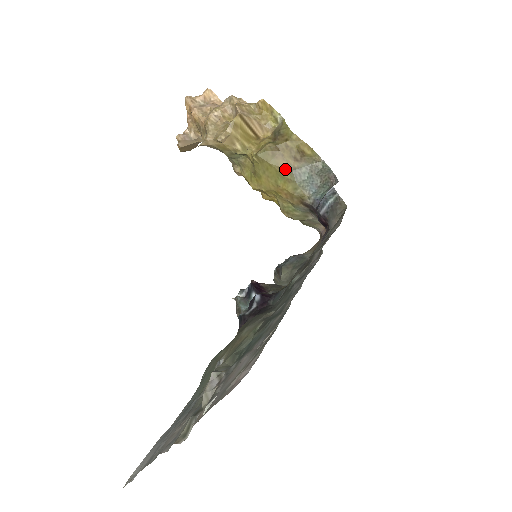
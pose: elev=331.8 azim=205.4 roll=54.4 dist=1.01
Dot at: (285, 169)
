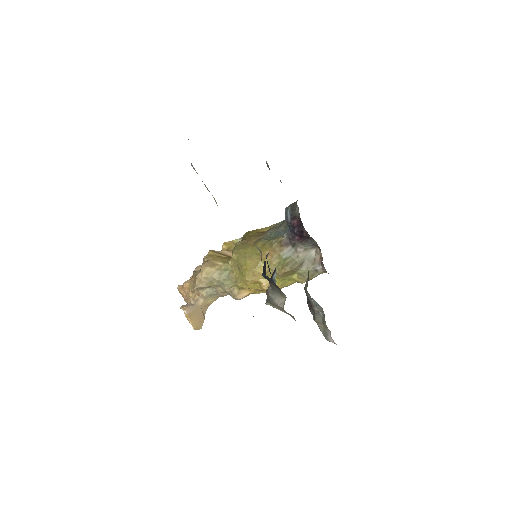
Dot at: (256, 242)
